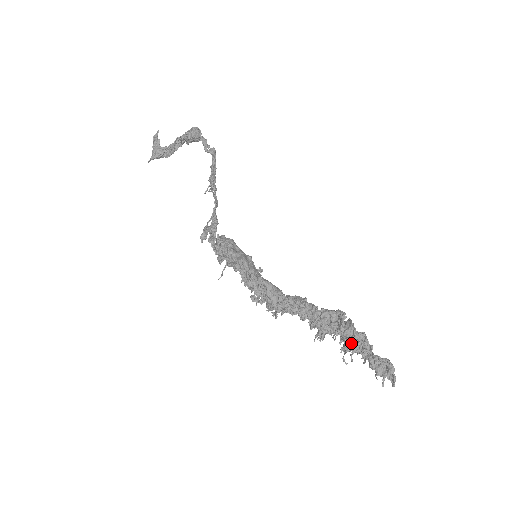
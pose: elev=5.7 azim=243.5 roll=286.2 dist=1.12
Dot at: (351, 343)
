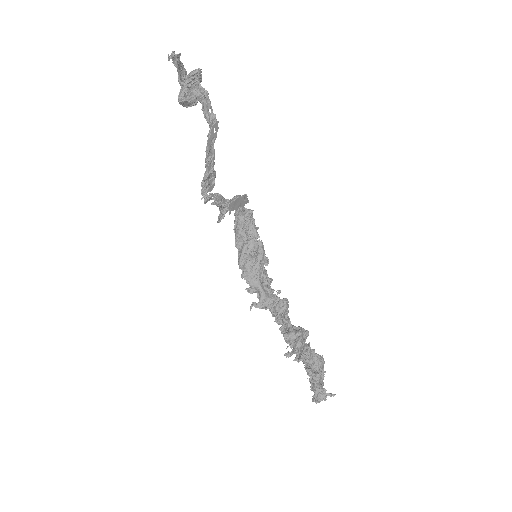
Dot at: occluded
